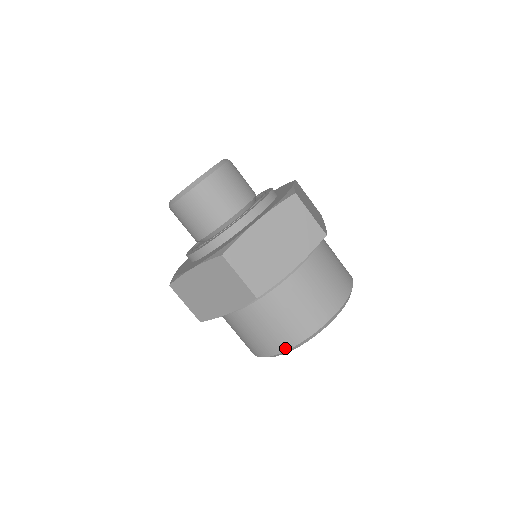
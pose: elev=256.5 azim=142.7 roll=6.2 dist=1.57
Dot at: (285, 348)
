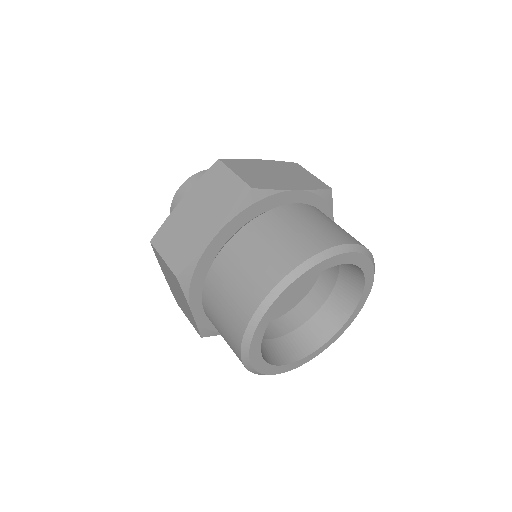
Dot at: (357, 242)
